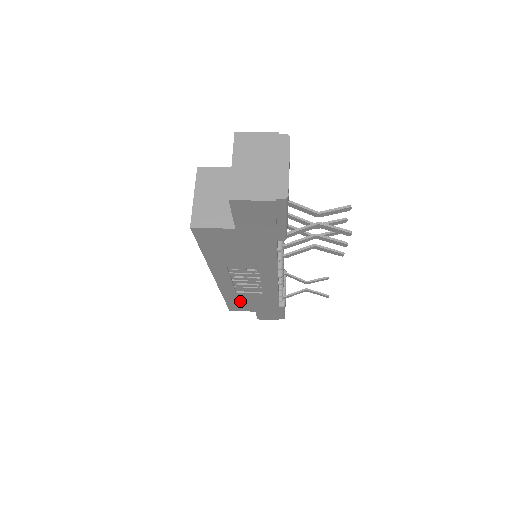
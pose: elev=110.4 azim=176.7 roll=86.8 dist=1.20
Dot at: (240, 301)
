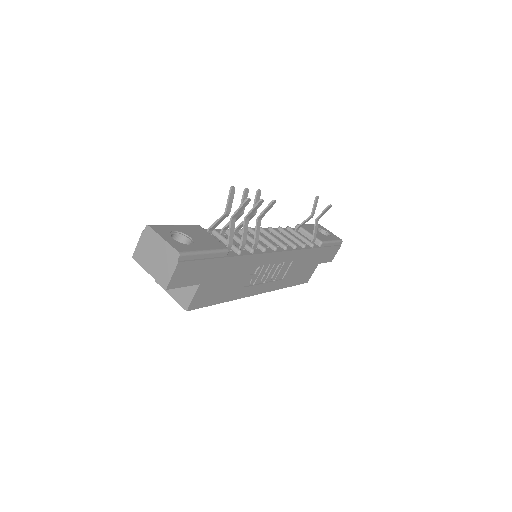
Dot at: (297, 276)
